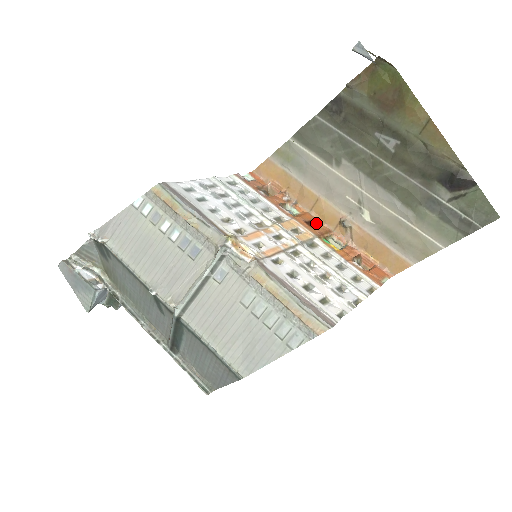
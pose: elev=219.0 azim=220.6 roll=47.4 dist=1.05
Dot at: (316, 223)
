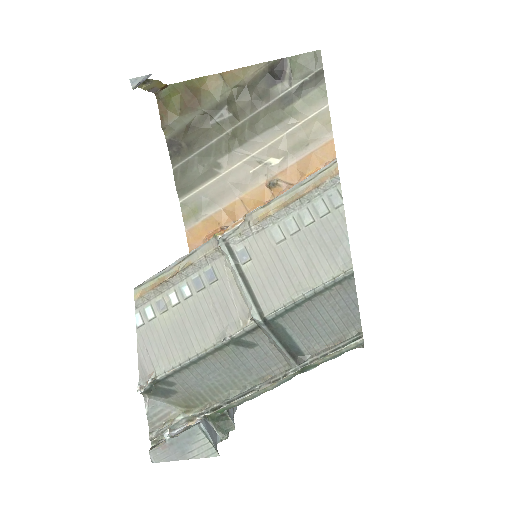
Dot at: occluded
